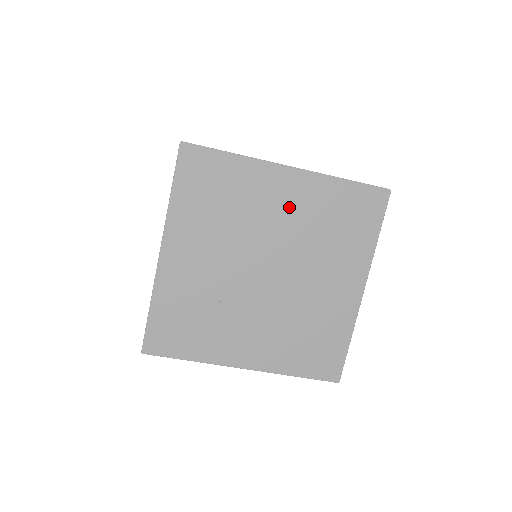
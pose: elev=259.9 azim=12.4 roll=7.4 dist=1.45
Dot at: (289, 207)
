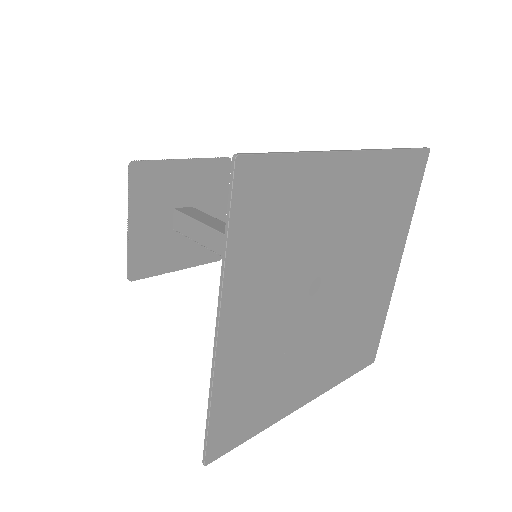
Dot at: (352, 205)
